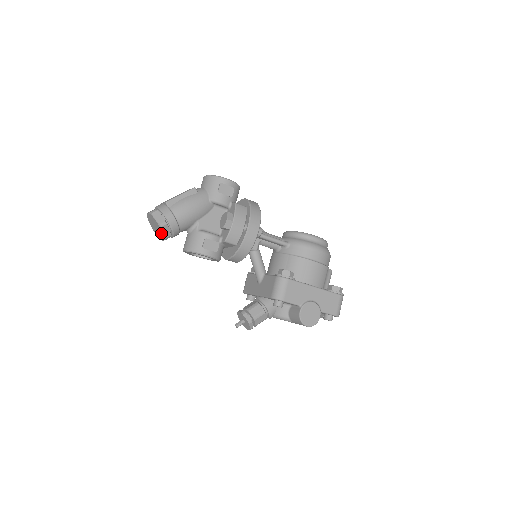
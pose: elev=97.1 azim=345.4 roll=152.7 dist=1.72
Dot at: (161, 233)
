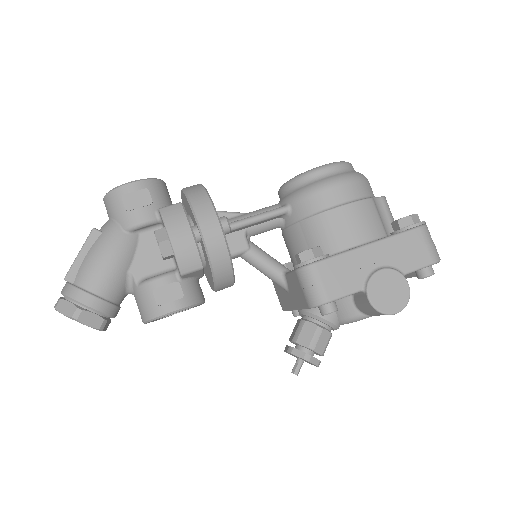
Dot at: (88, 326)
